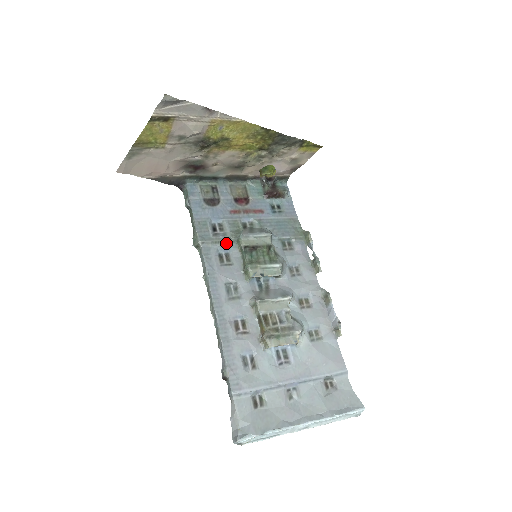
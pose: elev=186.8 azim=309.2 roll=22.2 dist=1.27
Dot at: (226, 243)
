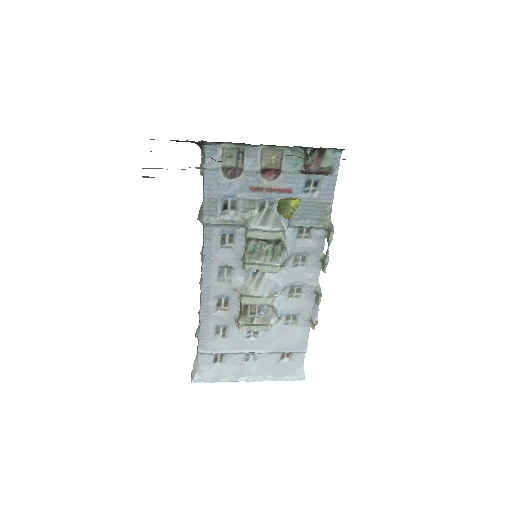
Dot at: (233, 226)
